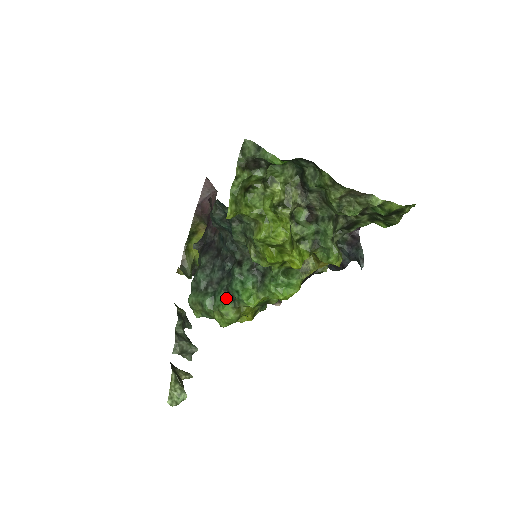
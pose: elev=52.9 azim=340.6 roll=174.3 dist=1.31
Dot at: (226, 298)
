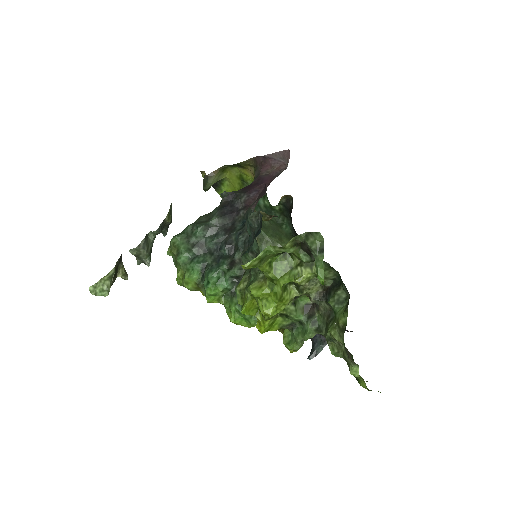
Dot at: (198, 272)
